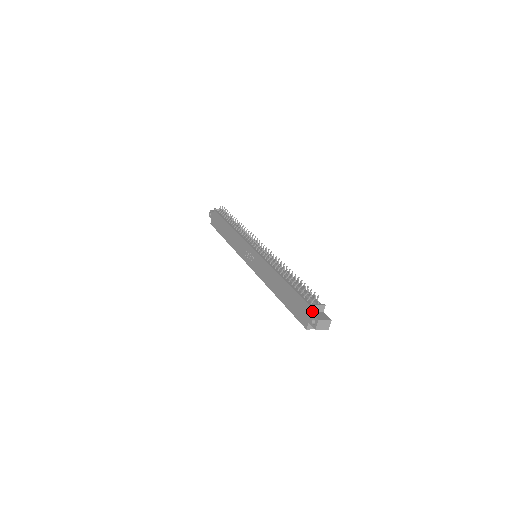
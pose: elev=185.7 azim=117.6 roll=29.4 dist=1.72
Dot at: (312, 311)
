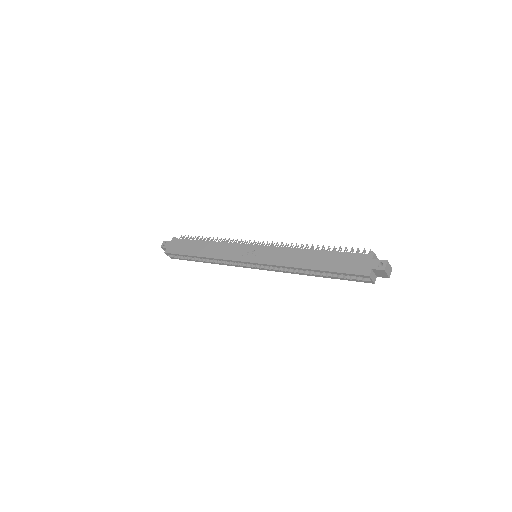
Dot at: (373, 259)
